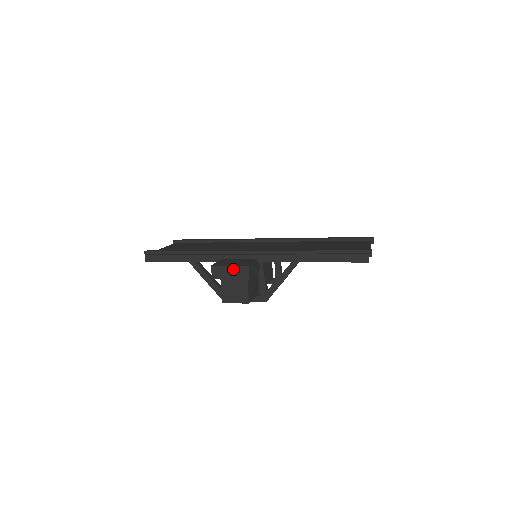
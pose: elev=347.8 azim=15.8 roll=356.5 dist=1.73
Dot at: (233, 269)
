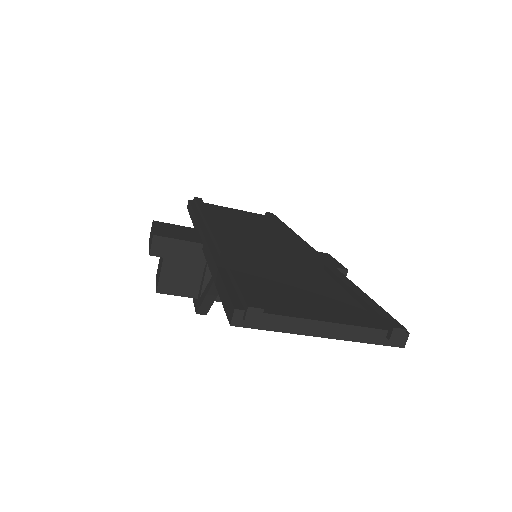
Dot at: (152, 233)
